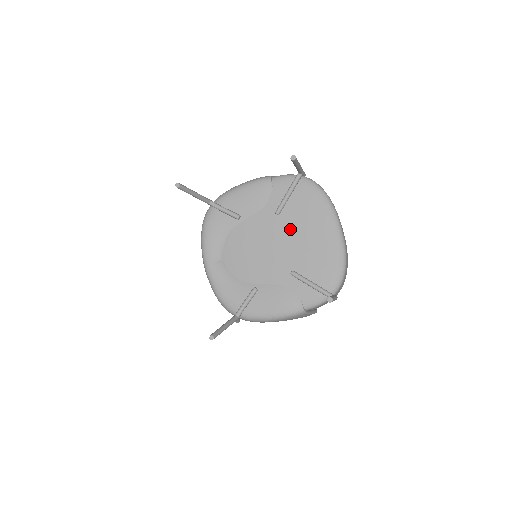
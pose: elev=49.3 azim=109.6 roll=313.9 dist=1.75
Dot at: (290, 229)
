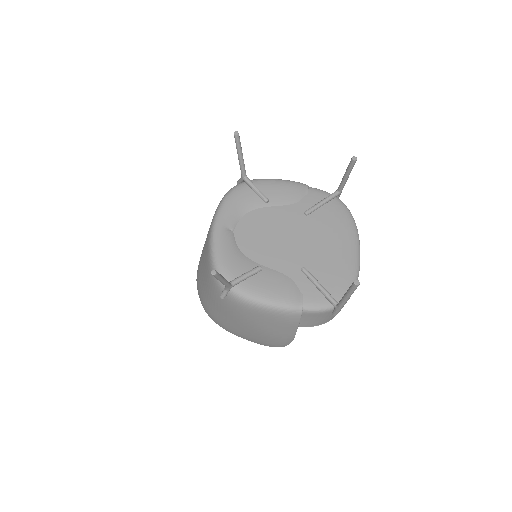
Dot at: (313, 231)
